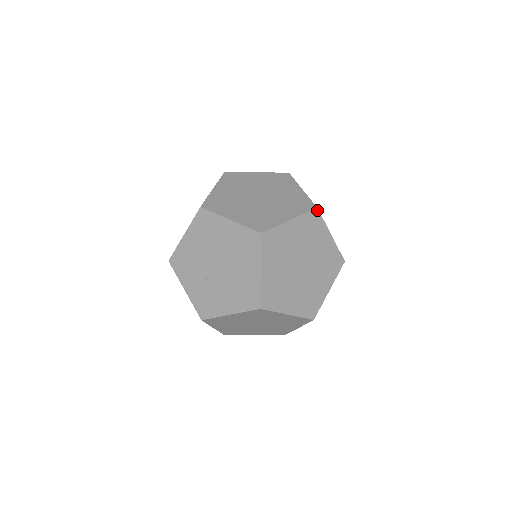
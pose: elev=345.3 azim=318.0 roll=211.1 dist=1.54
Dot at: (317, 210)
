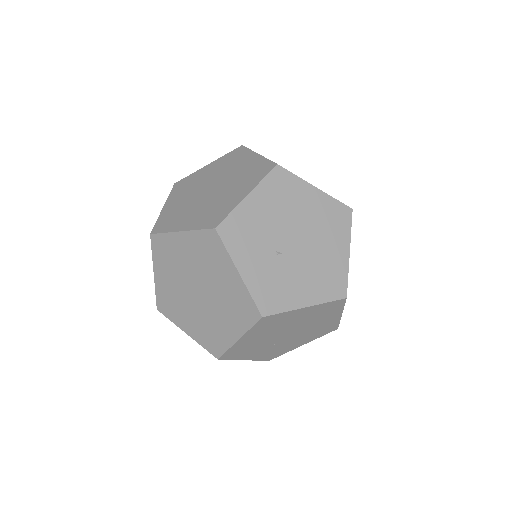
Dot at: (352, 211)
